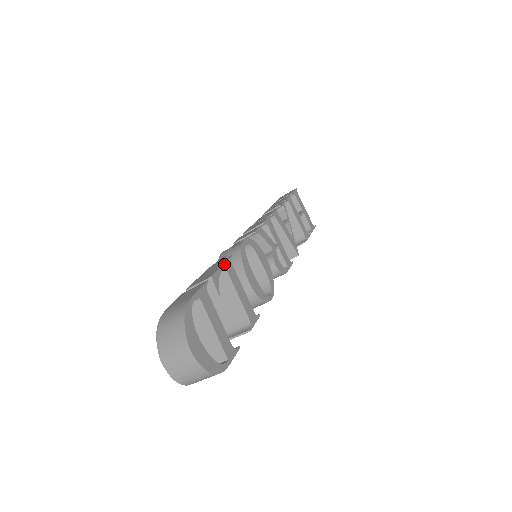
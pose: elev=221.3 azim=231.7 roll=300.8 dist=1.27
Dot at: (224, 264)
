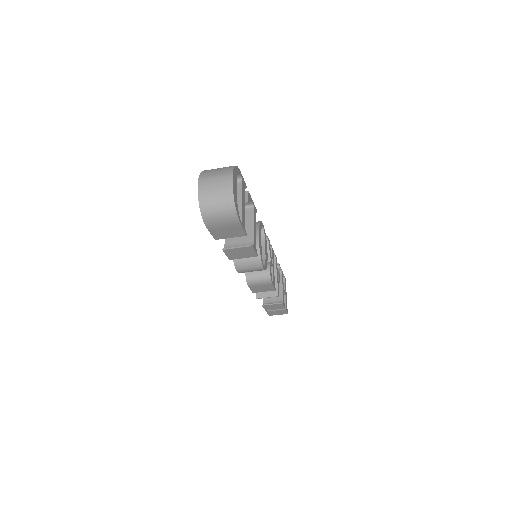
Dot at: occluded
